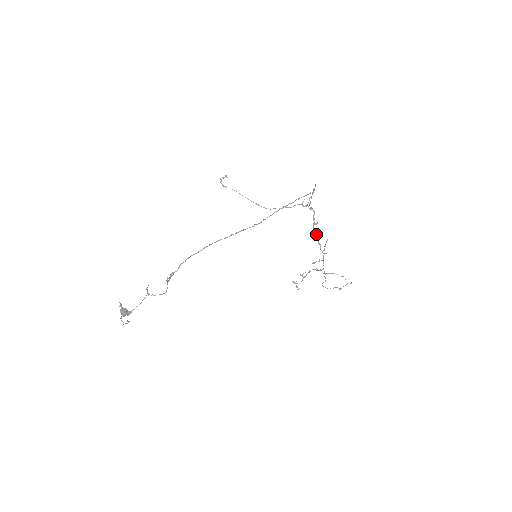
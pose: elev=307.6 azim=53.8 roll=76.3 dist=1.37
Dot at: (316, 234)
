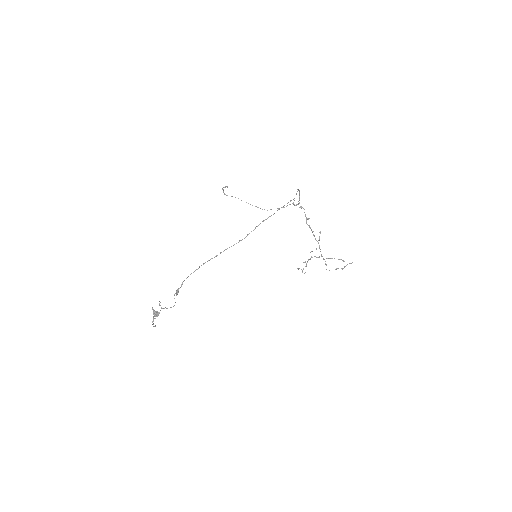
Dot at: (310, 227)
